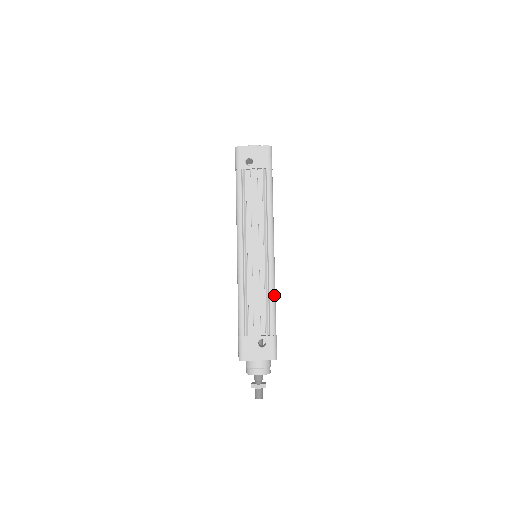
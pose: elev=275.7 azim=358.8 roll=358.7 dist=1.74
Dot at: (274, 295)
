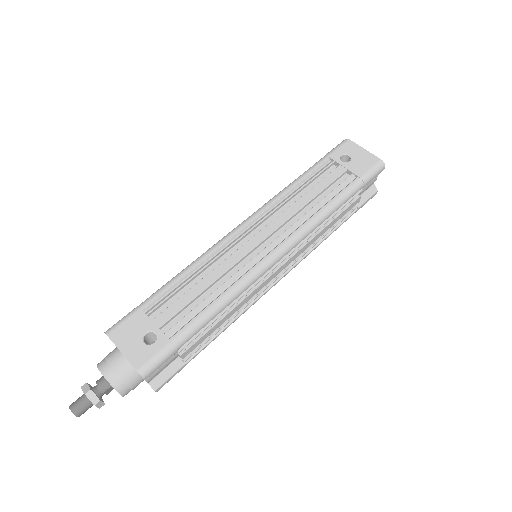
Dot at: (226, 301)
